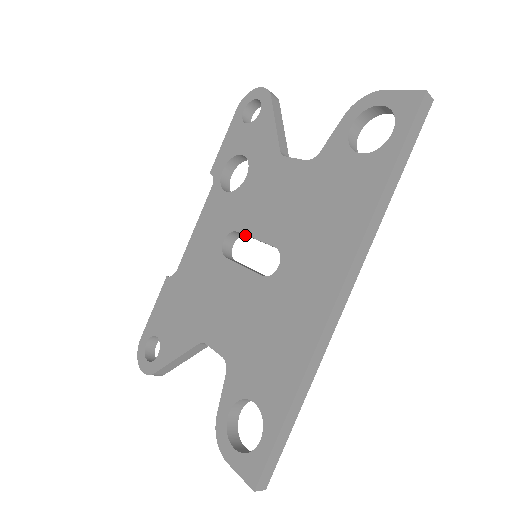
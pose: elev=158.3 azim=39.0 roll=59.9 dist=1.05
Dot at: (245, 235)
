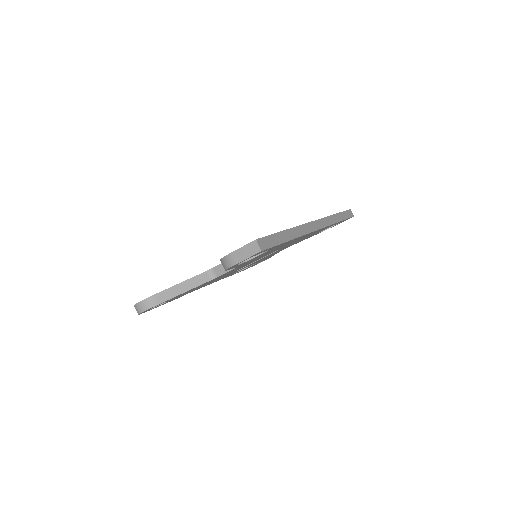
Dot at: (246, 266)
